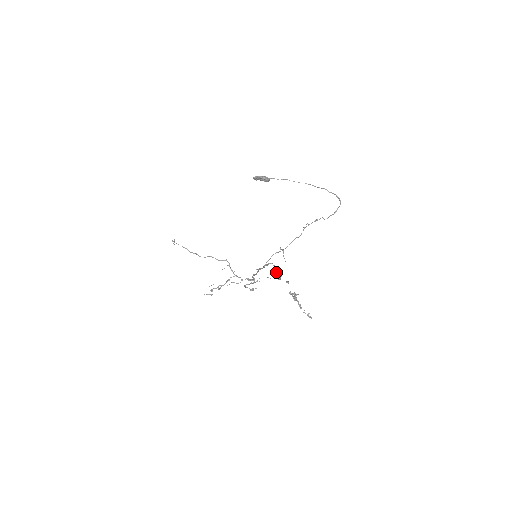
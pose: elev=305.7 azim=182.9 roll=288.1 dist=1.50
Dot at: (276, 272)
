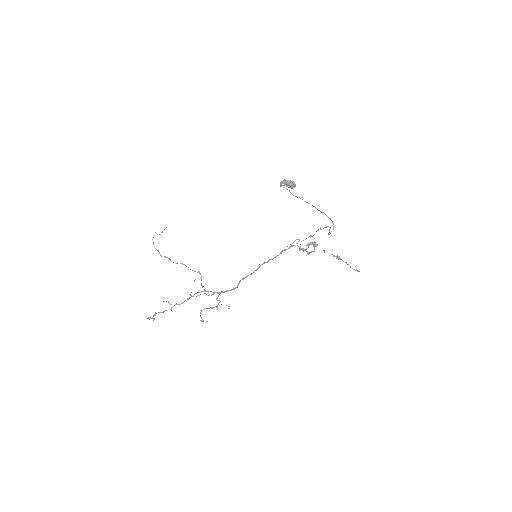
Dot at: occluded
